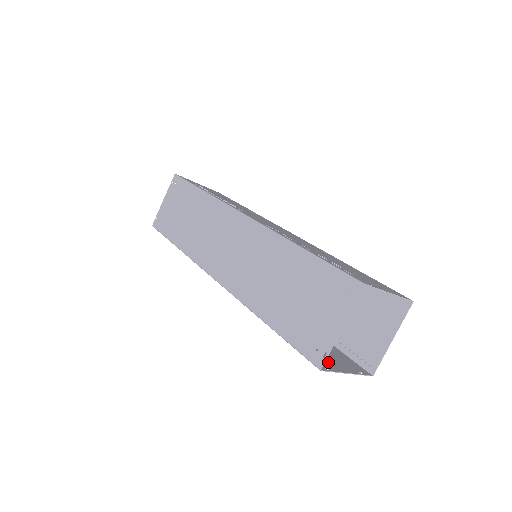
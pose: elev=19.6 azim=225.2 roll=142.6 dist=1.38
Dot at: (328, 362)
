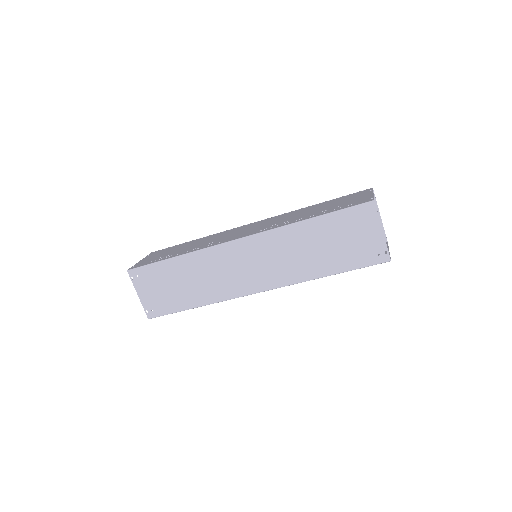
Dot at: occluded
